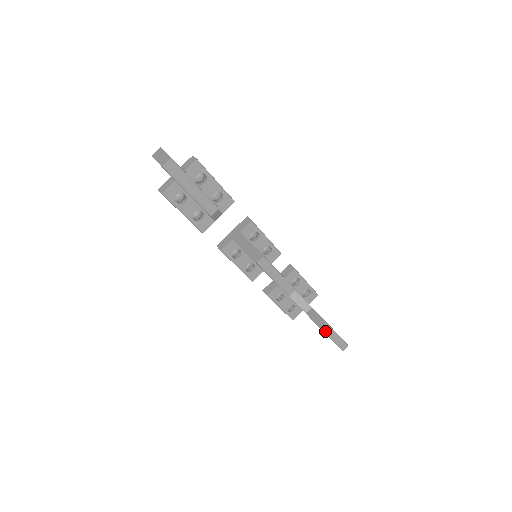
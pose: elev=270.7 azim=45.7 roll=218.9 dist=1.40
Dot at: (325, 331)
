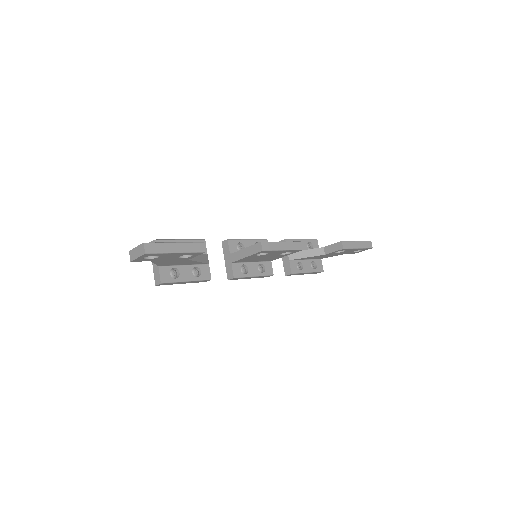
Dot at: (348, 247)
